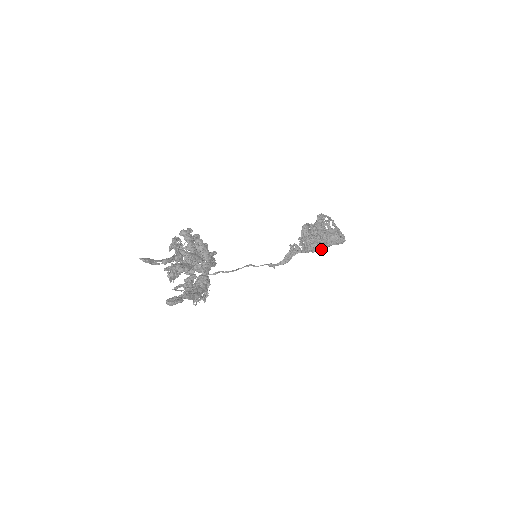
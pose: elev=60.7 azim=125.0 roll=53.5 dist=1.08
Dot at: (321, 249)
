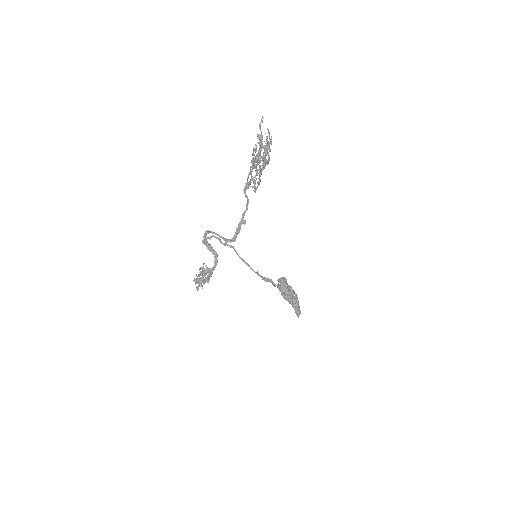
Dot at: (286, 297)
